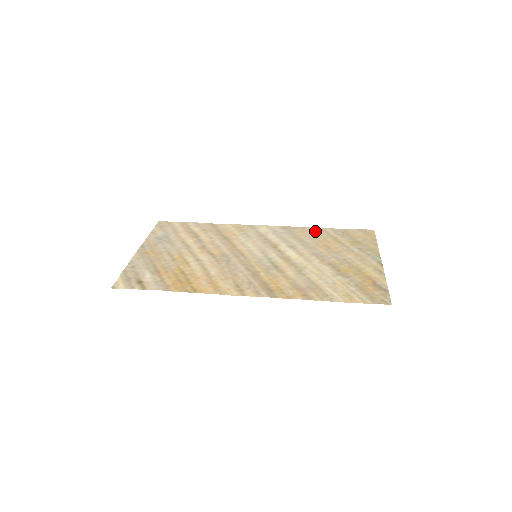
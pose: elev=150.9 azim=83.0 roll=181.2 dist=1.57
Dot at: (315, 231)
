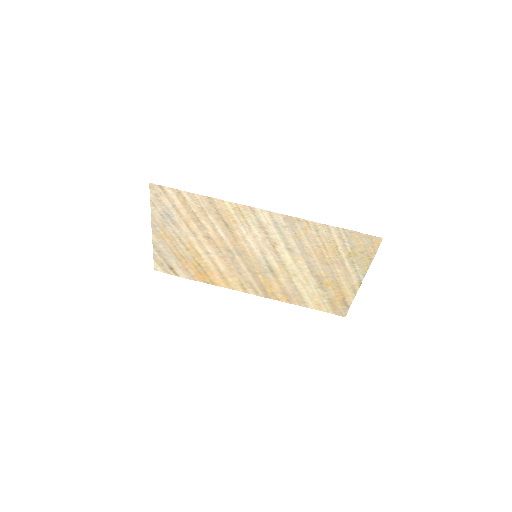
Dot at: (318, 231)
